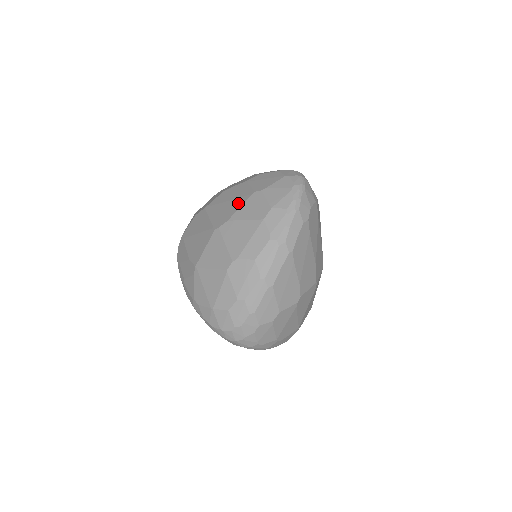
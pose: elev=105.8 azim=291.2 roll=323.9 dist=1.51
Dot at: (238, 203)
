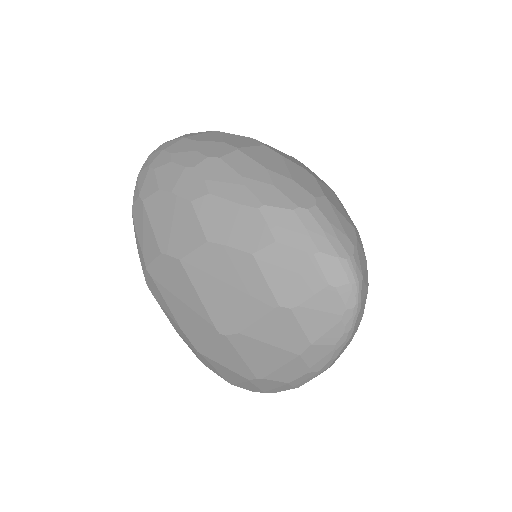
Dot at: (250, 309)
